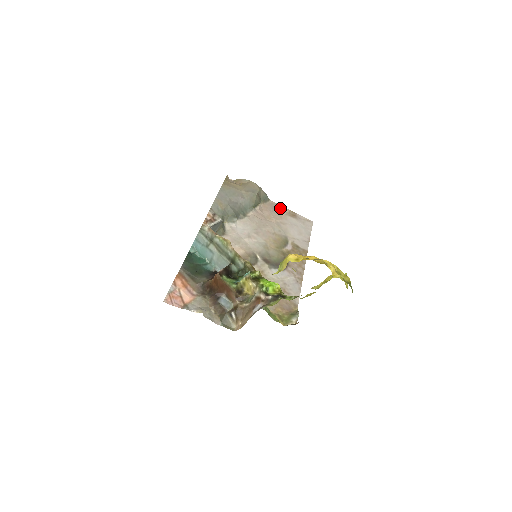
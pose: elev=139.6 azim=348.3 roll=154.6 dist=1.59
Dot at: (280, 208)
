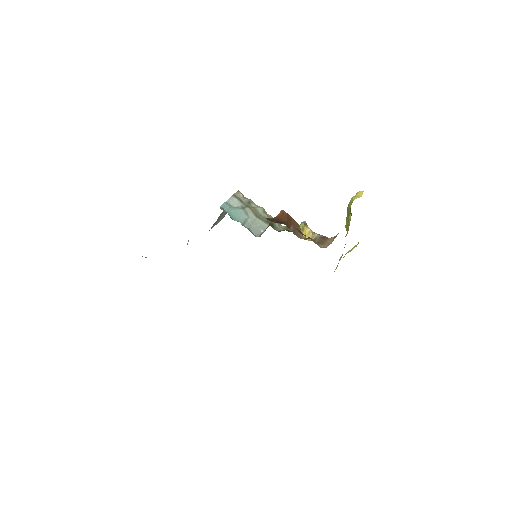
Dot at: occluded
